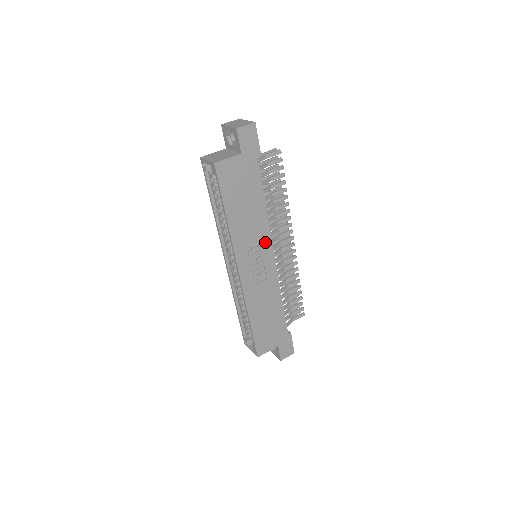
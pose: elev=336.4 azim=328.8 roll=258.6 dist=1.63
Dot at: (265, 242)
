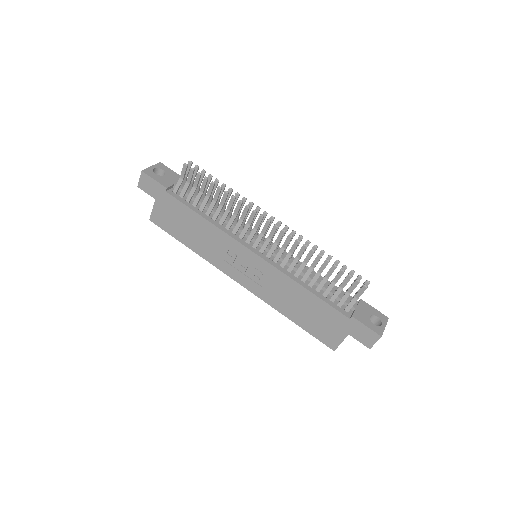
Dot at: (235, 247)
